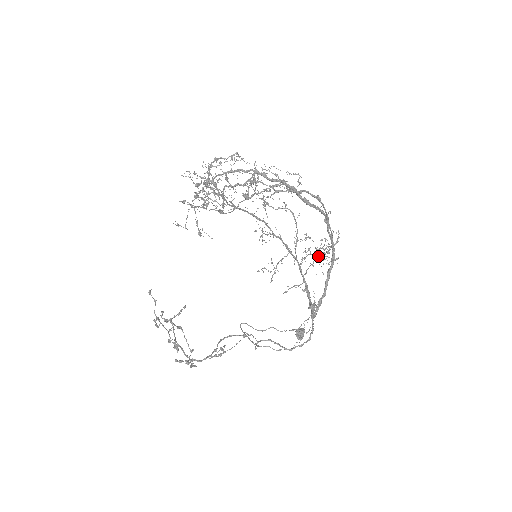
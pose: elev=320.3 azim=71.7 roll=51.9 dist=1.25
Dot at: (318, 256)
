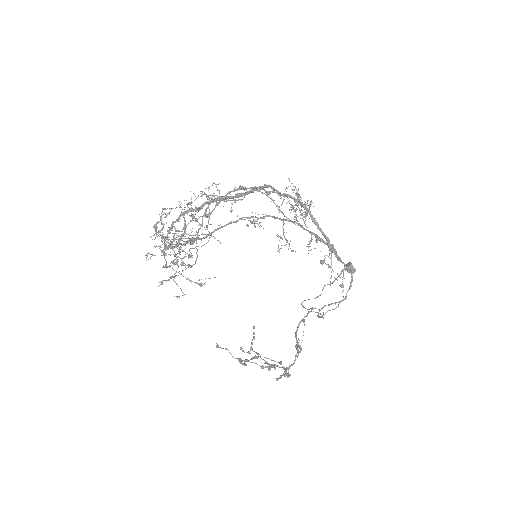
Dot at: occluded
